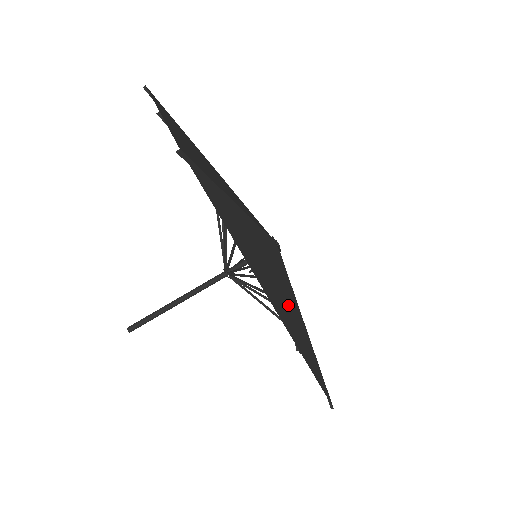
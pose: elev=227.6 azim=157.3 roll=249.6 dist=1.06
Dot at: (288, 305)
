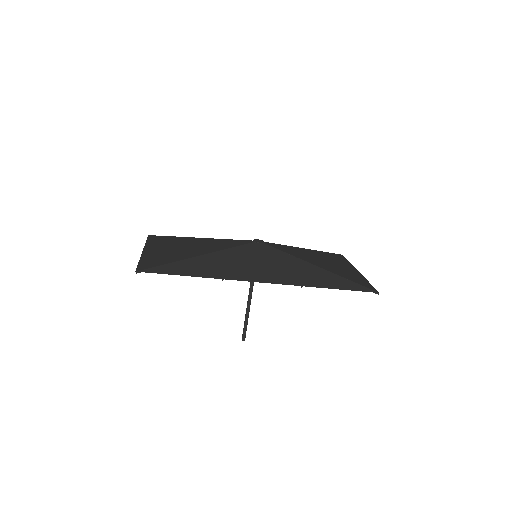
Dot at: (280, 268)
